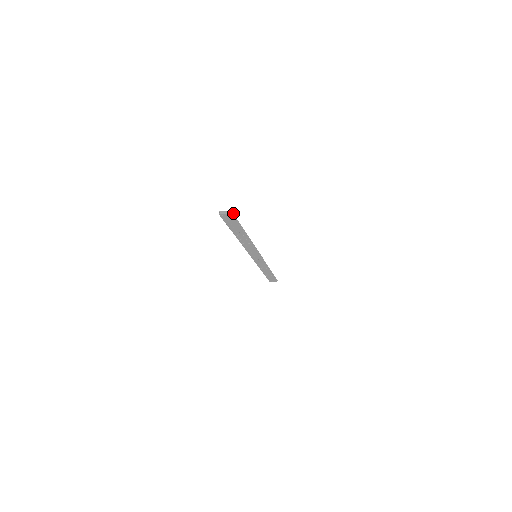
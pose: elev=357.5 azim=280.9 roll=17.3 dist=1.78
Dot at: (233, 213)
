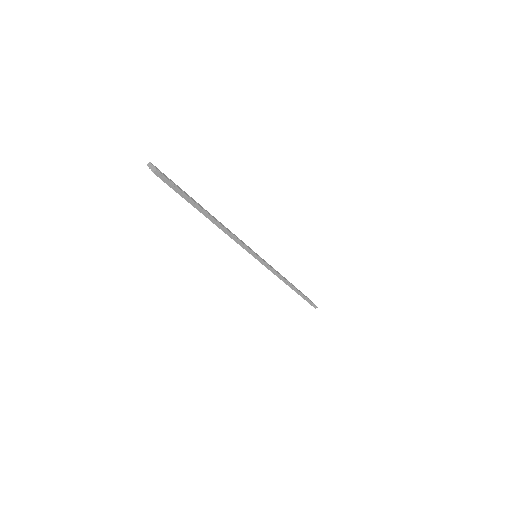
Dot at: (161, 174)
